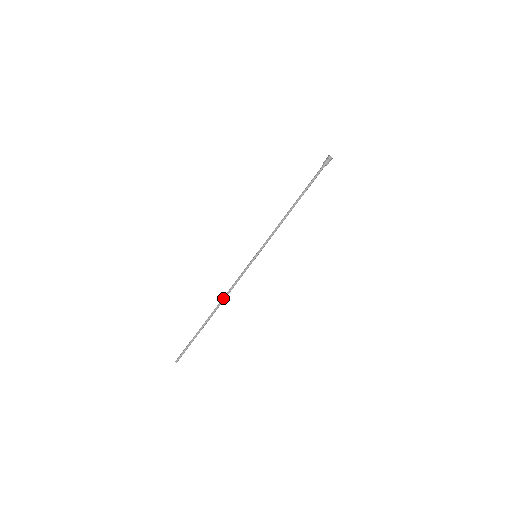
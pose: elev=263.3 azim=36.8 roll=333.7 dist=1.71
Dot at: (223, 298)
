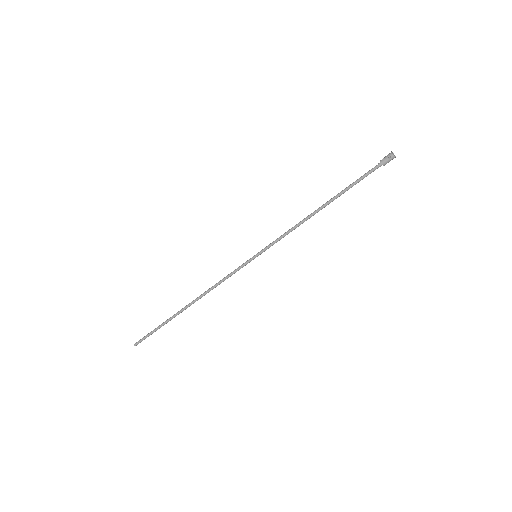
Dot at: (204, 294)
